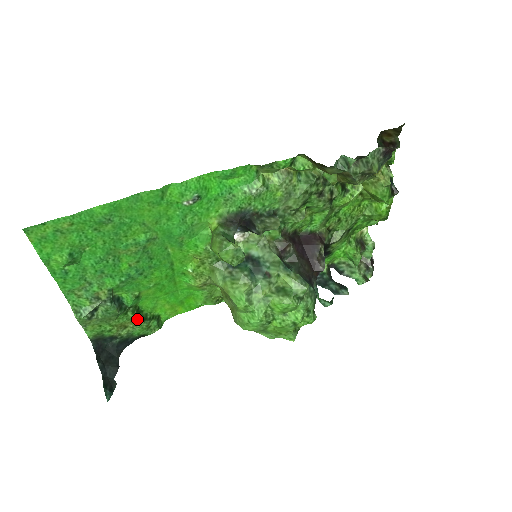
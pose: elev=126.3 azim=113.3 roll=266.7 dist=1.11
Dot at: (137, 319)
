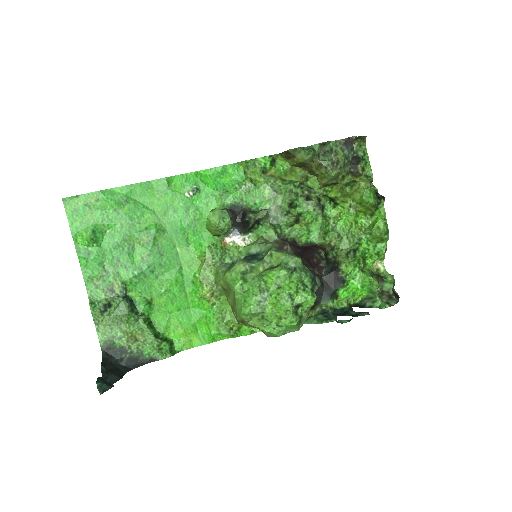
Dot at: (148, 332)
